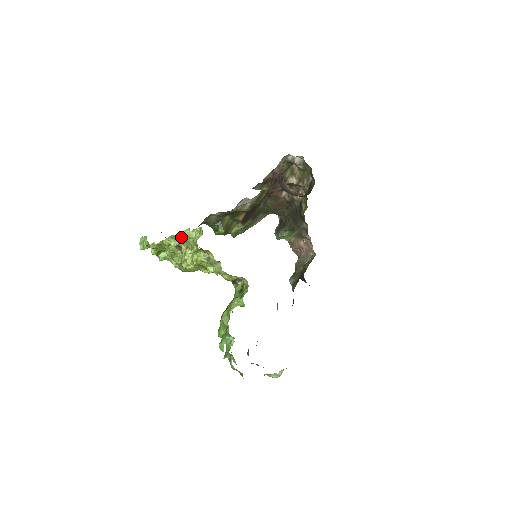
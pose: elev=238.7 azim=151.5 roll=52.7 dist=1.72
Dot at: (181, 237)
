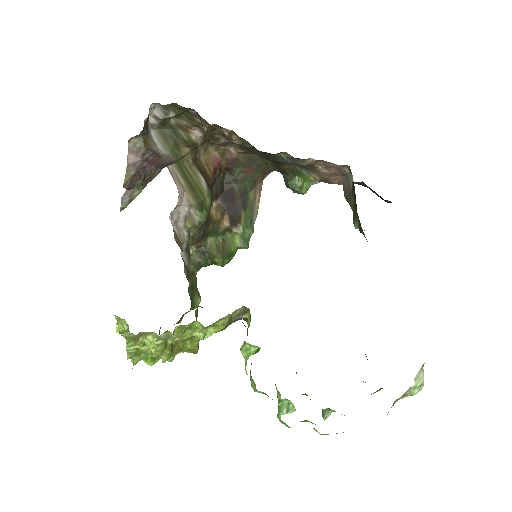
Dot at: (126, 336)
